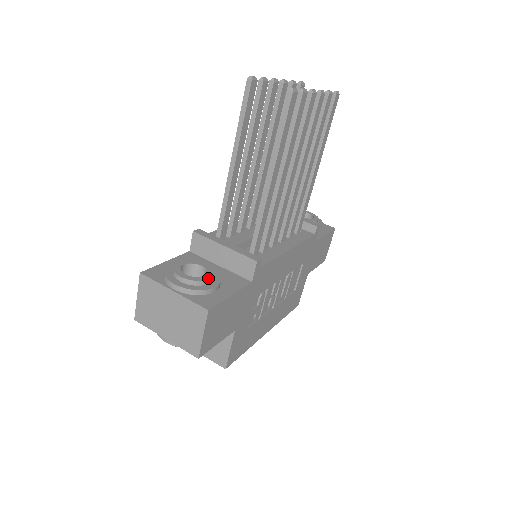
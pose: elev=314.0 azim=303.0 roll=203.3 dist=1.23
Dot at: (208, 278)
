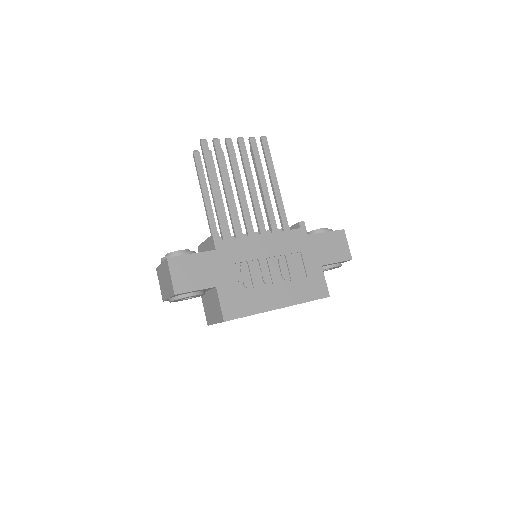
Dot at: (179, 250)
